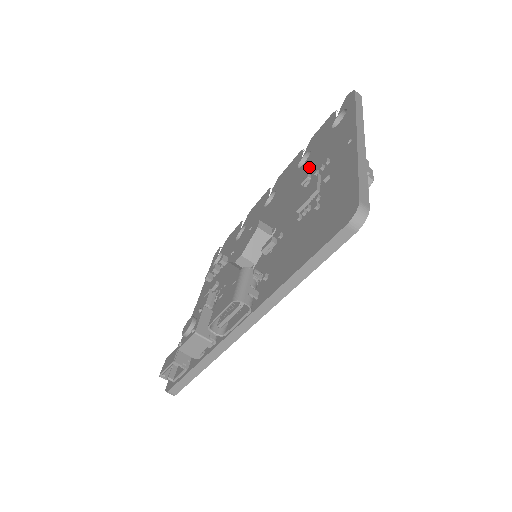
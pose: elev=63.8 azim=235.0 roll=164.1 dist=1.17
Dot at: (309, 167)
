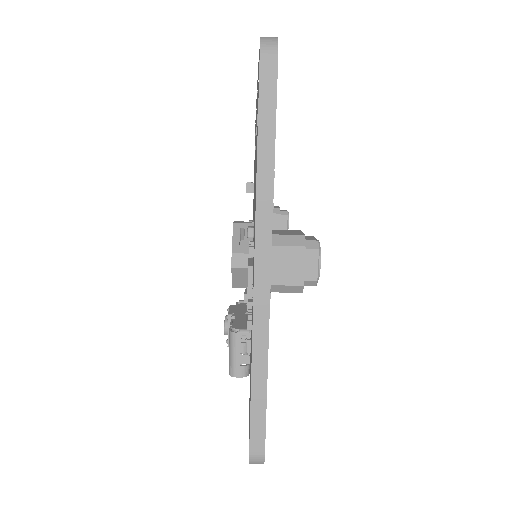
Dot at: occluded
